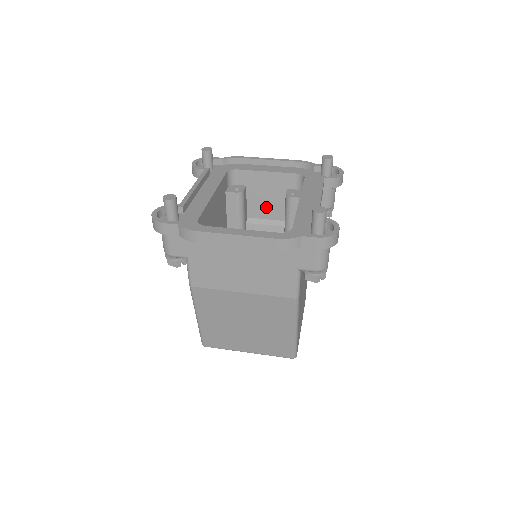
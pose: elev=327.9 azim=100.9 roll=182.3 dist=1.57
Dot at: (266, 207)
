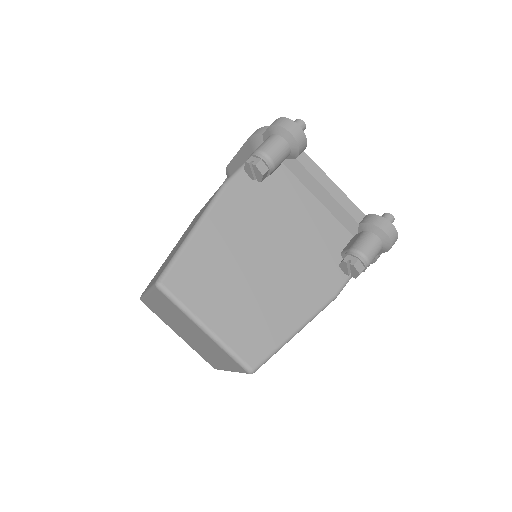
Dot at: occluded
